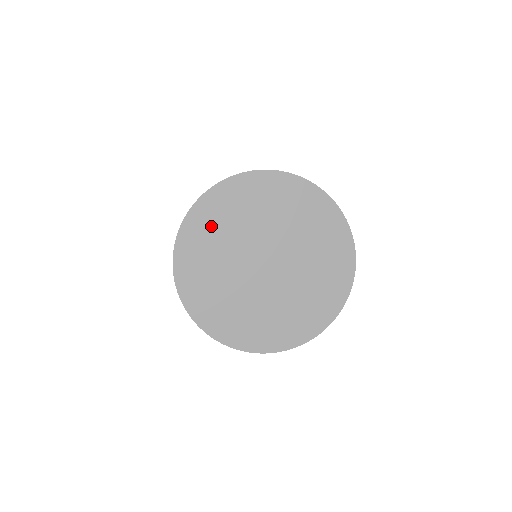
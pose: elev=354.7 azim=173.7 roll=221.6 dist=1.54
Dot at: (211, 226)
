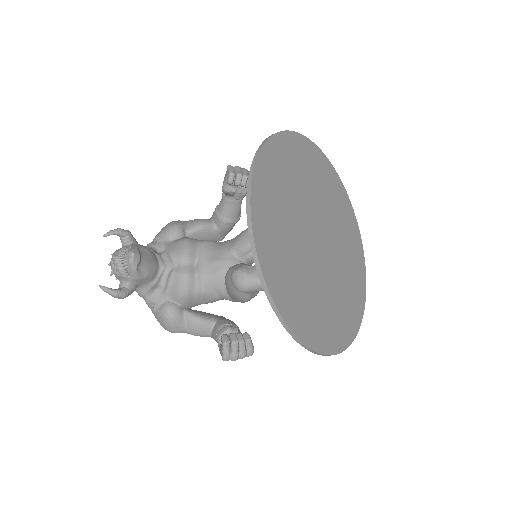
Dot at: (275, 240)
